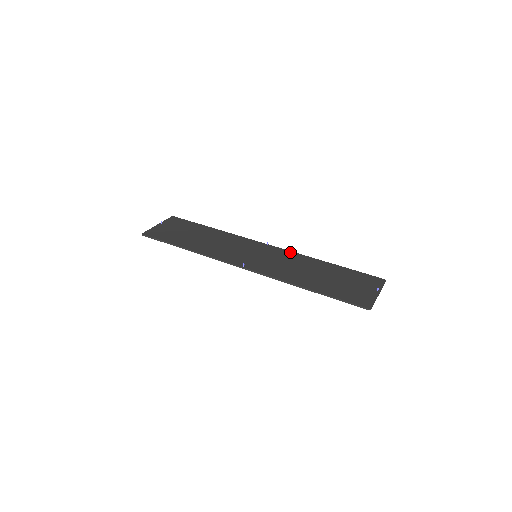
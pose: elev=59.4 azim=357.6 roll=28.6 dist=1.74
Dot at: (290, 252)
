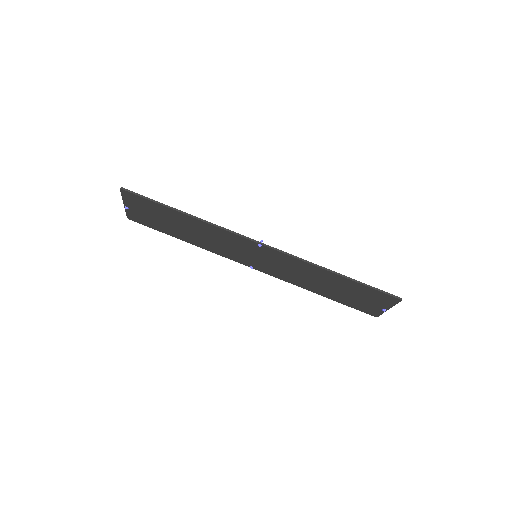
Dot at: (279, 276)
